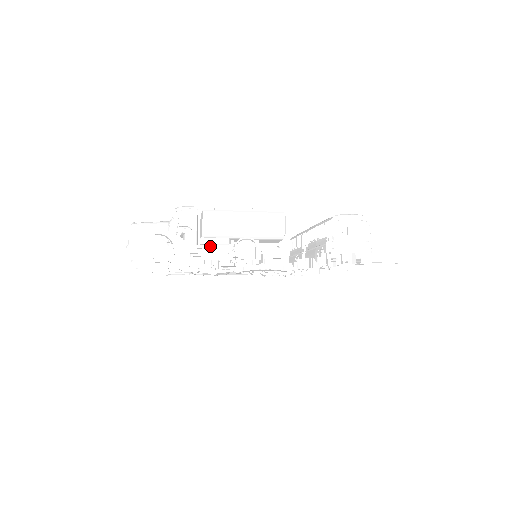
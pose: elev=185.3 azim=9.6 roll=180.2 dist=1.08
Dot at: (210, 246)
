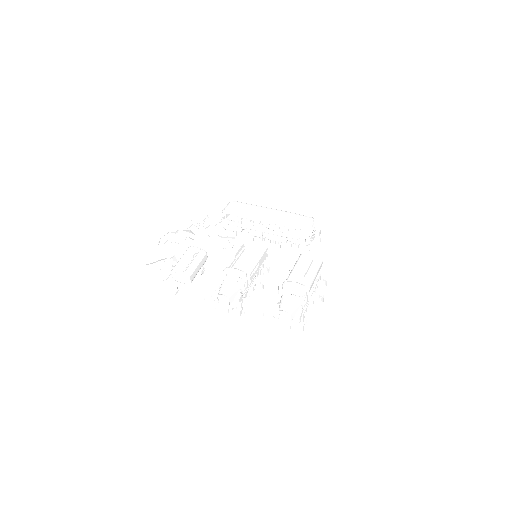
Dot at: (314, 299)
